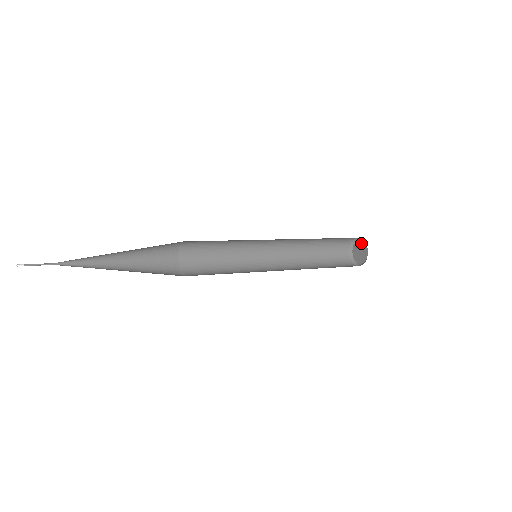
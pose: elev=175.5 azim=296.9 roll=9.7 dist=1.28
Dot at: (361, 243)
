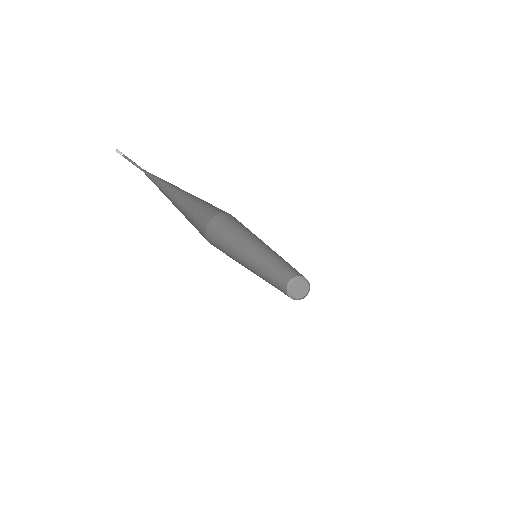
Dot at: (306, 285)
